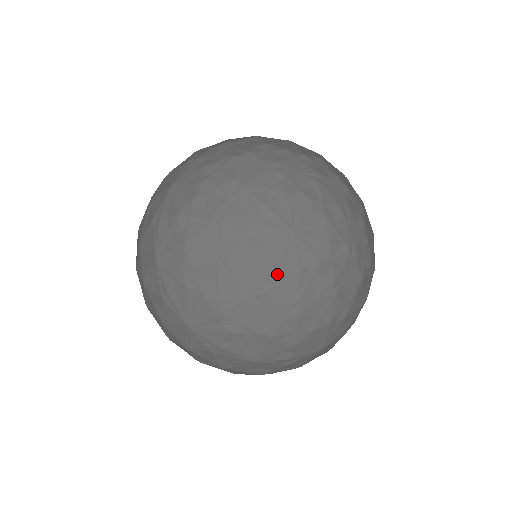
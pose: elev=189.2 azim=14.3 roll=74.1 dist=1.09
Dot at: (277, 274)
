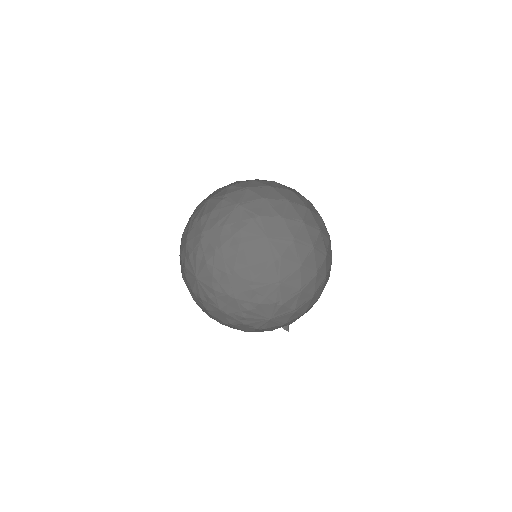
Dot at: (187, 282)
